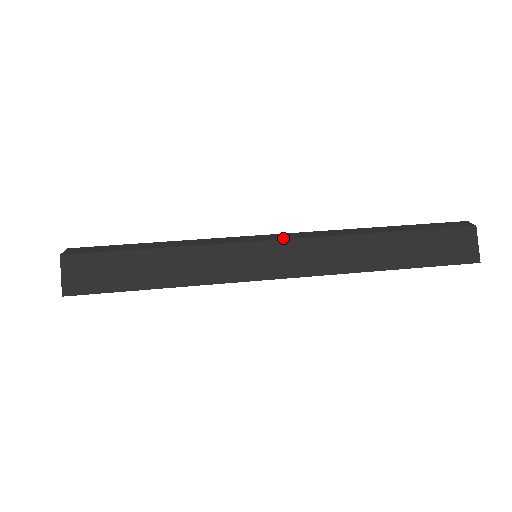
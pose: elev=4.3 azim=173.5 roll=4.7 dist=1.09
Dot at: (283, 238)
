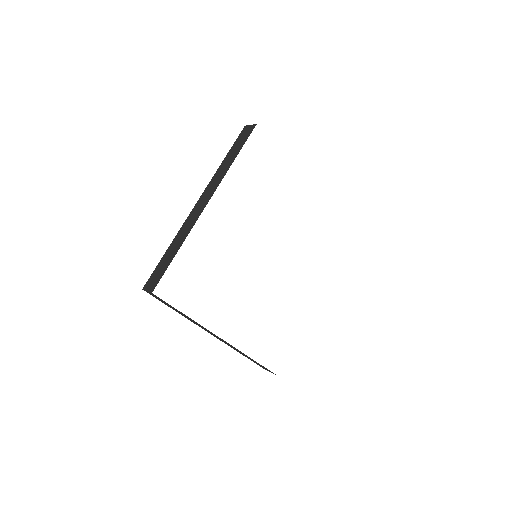
Dot at: (198, 201)
